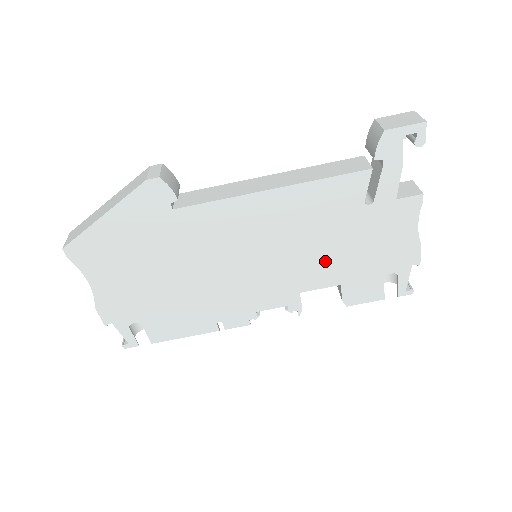
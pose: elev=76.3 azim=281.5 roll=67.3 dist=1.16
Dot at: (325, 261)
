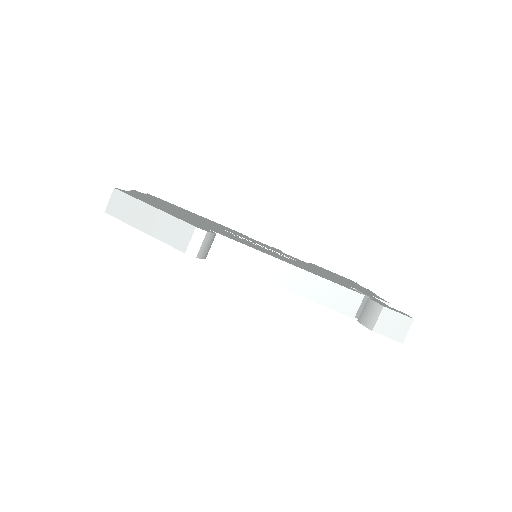
Dot at: occluded
